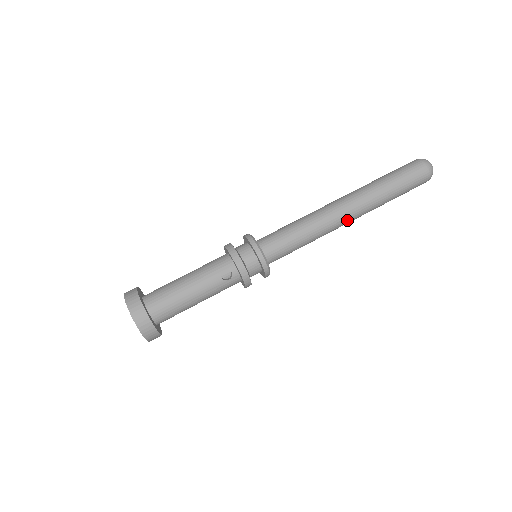
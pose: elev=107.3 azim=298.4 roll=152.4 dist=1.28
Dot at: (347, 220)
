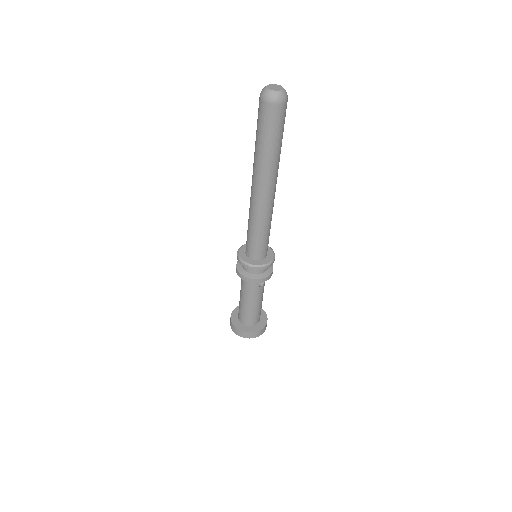
Dot at: (275, 190)
